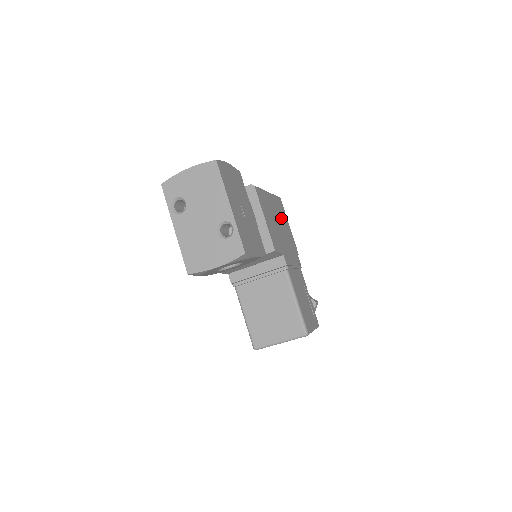
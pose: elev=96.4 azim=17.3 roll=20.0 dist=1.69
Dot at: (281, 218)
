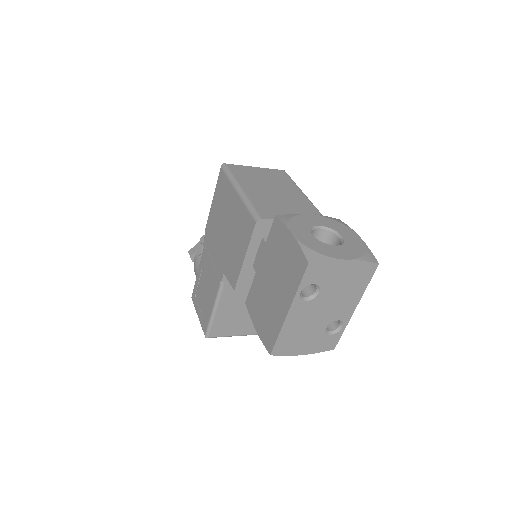
Dot at: occluded
